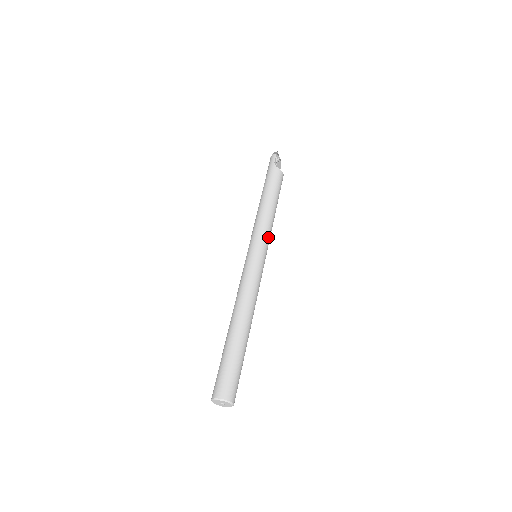
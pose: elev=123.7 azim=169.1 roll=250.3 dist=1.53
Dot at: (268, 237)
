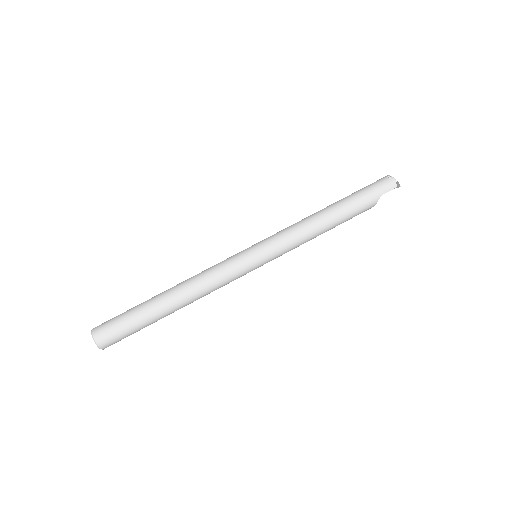
Dot at: occluded
